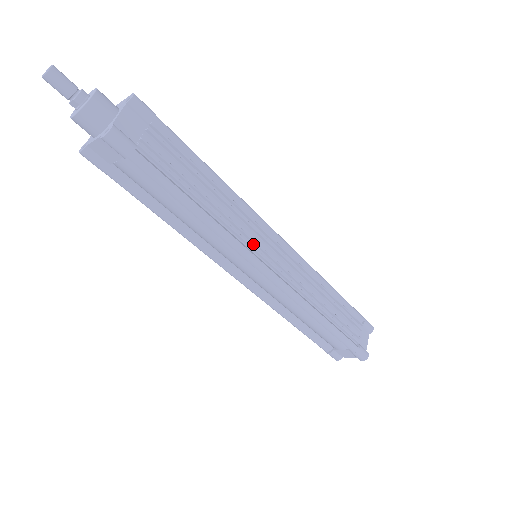
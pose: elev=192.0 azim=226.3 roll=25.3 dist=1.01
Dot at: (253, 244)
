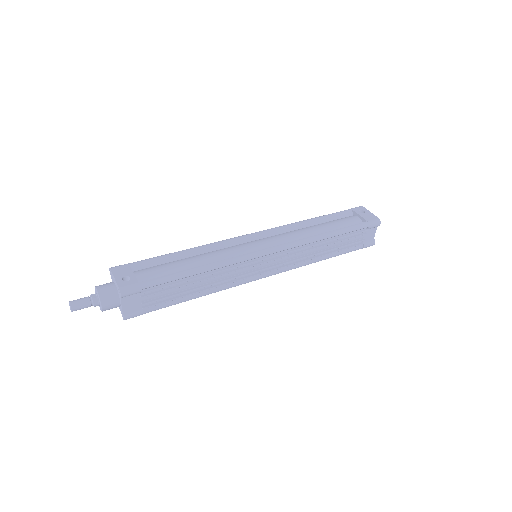
Dot at: (247, 273)
